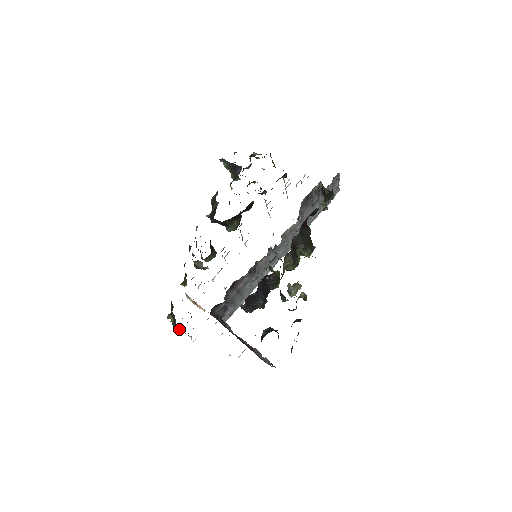
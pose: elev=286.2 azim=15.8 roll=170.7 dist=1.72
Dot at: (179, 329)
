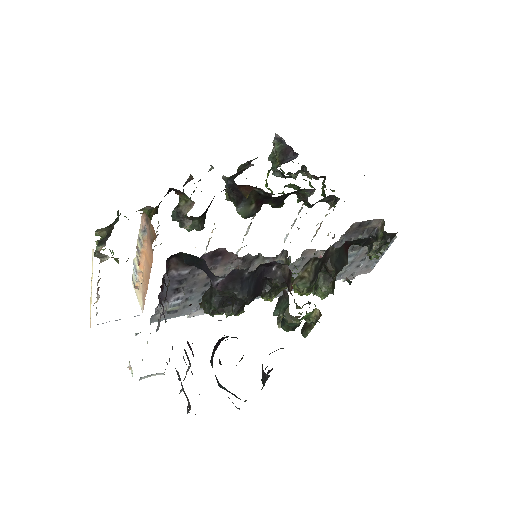
Dot at: (102, 256)
